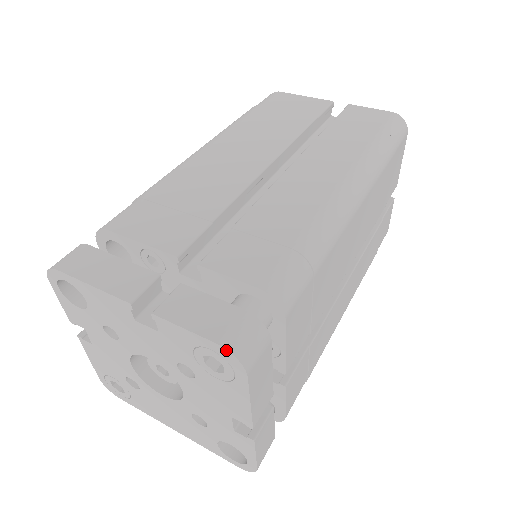
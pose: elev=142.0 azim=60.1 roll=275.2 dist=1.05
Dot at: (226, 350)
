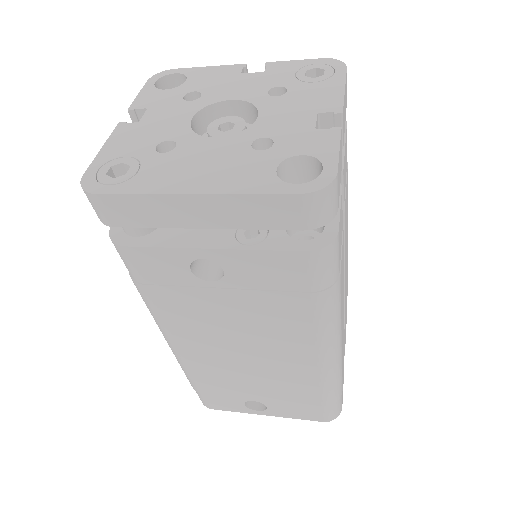
Dot at: (331, 59)
